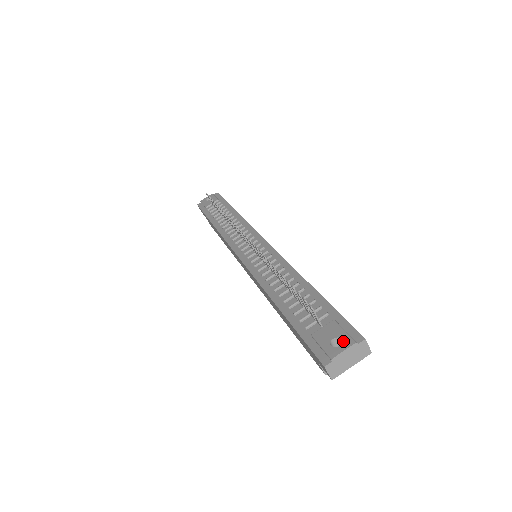
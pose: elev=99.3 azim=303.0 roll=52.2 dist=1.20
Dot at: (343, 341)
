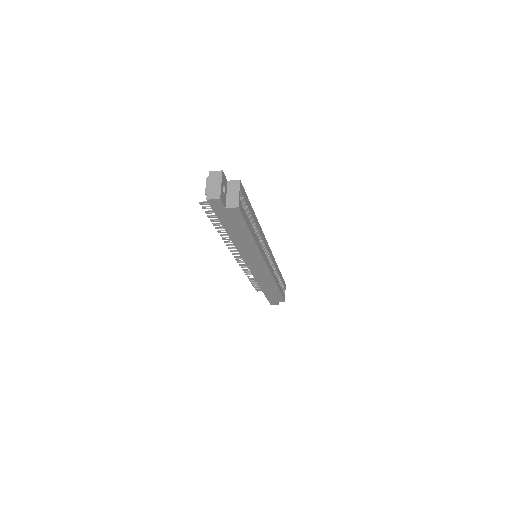
Dot at: occluded
